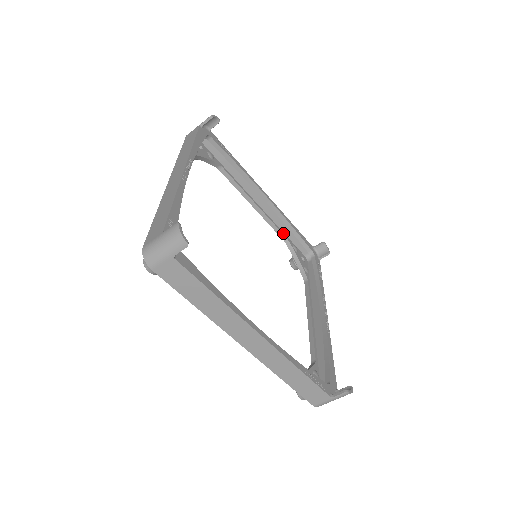
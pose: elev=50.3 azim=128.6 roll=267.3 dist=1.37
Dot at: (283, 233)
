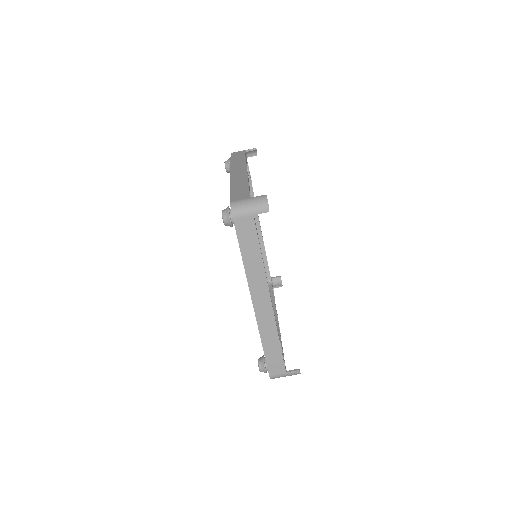
Dot at: occluded
